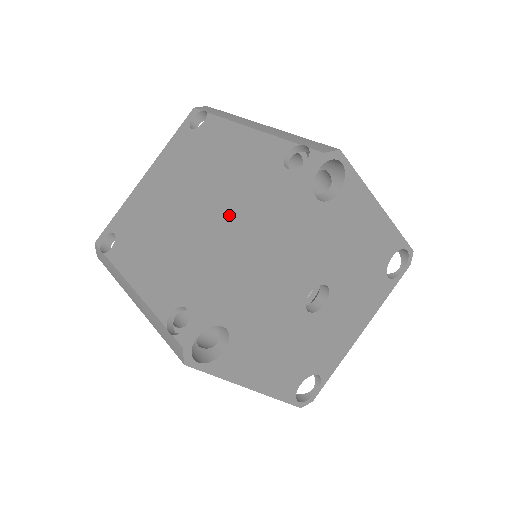
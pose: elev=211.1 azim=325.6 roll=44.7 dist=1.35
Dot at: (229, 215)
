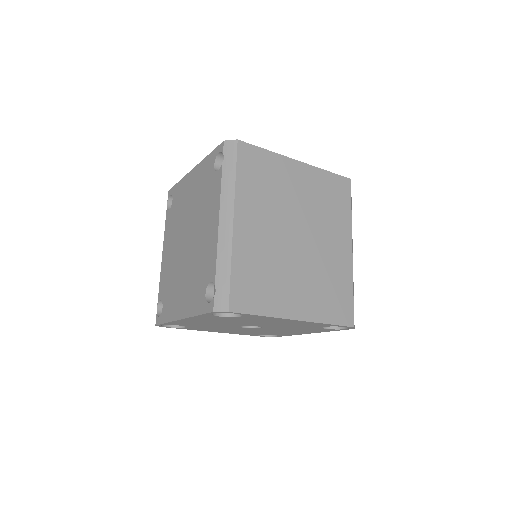
Dot at: (187, 280)
